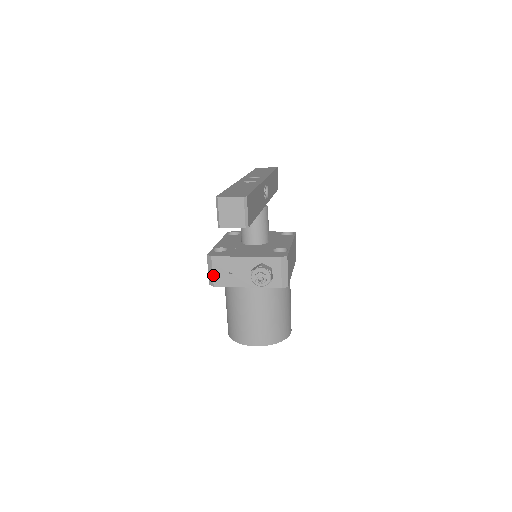
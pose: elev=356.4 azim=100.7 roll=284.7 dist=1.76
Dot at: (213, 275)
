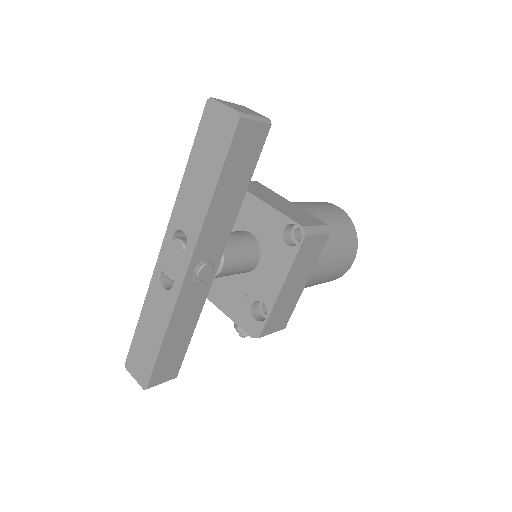
Dot at: occluded
